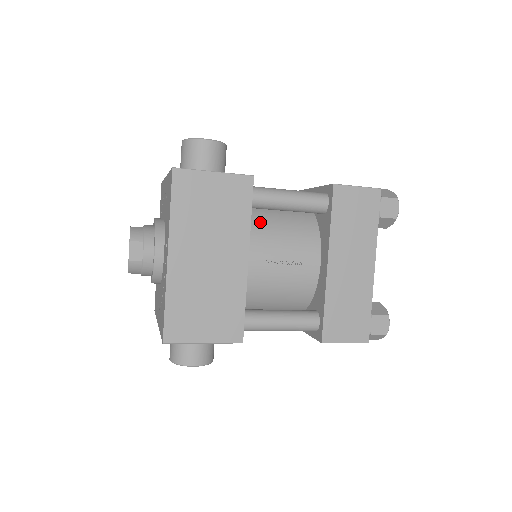
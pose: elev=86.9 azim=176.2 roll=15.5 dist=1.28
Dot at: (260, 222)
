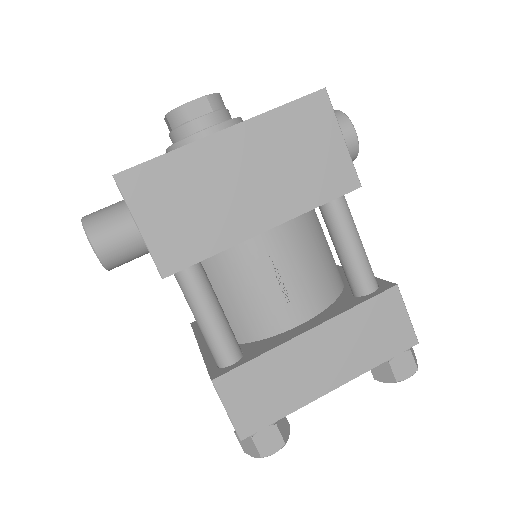
Dot at: (307, 229)
